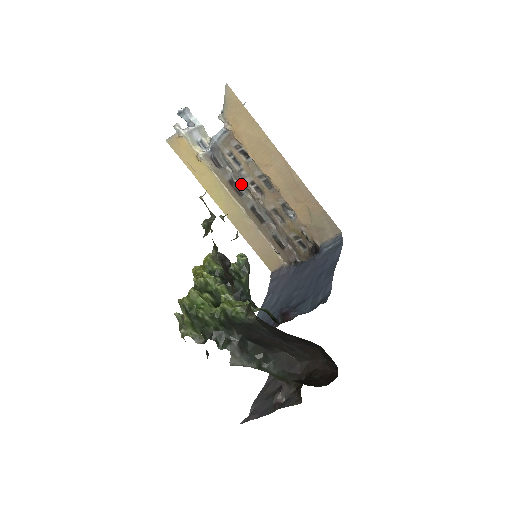
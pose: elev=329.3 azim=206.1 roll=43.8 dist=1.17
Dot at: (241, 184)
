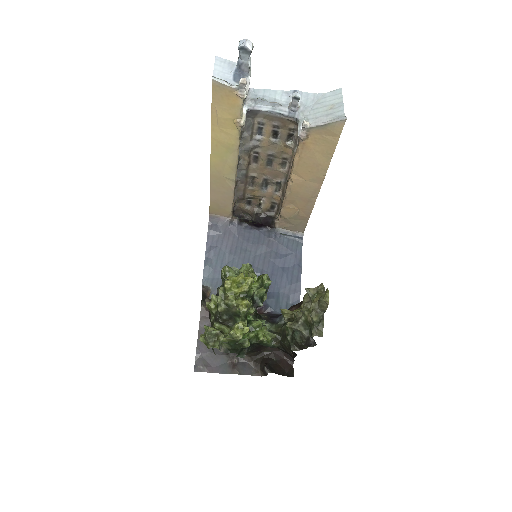
Dot at: (243, 145)
